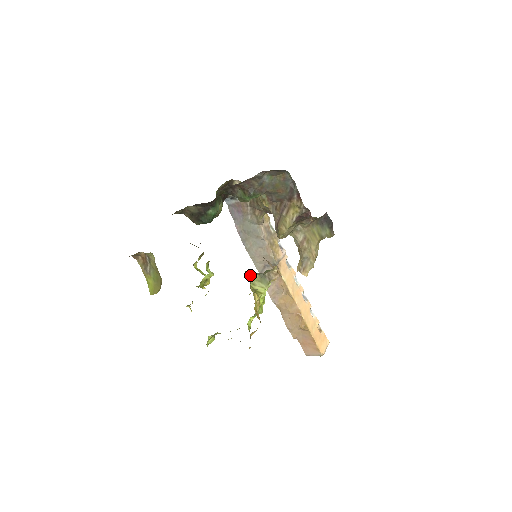
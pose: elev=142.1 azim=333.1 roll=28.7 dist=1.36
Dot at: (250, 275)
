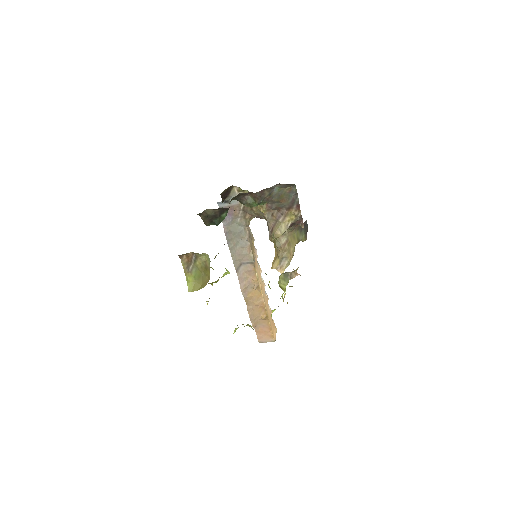
Dot at: occluded
